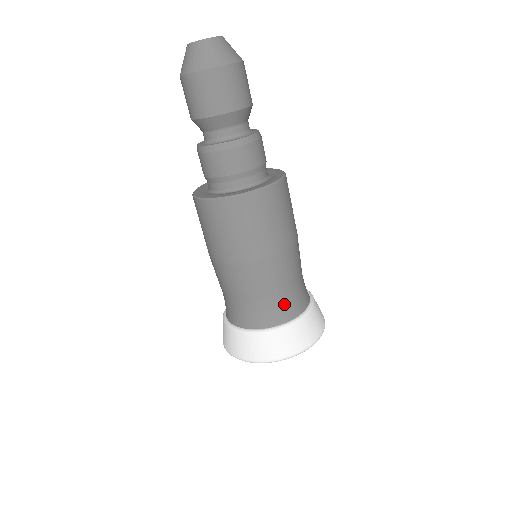
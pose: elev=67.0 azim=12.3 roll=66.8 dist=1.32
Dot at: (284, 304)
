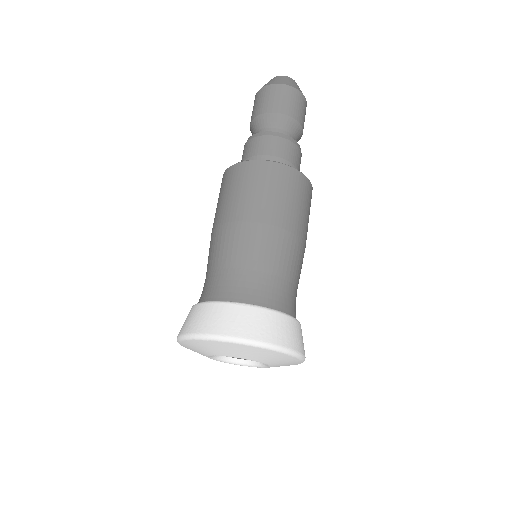
Dot at: occluded
